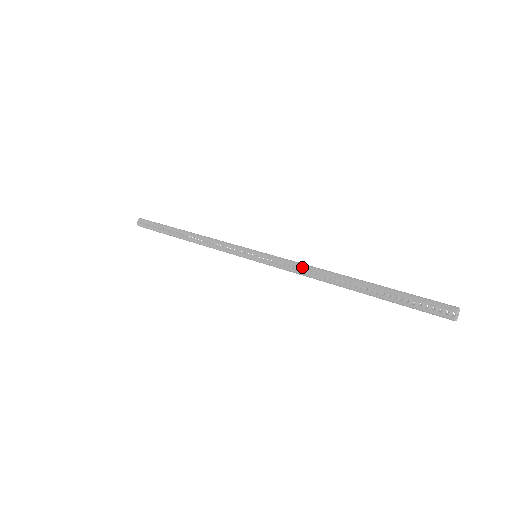
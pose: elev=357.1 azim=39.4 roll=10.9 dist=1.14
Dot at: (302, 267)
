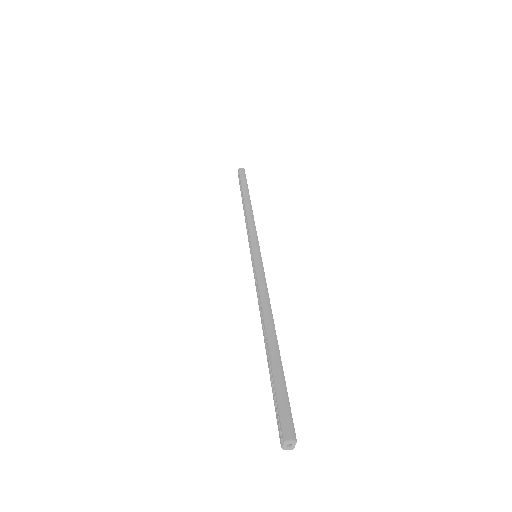
Dot at: (259, 292)
